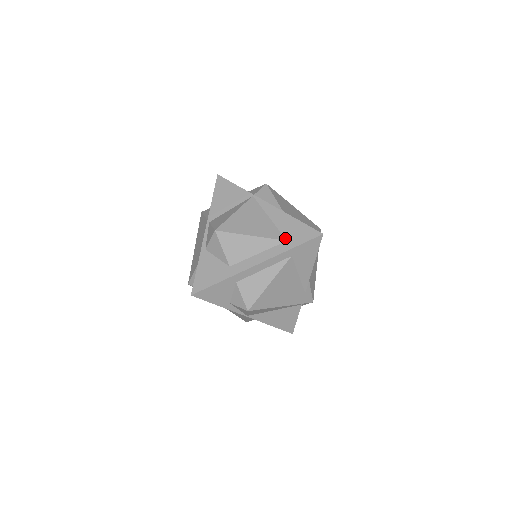
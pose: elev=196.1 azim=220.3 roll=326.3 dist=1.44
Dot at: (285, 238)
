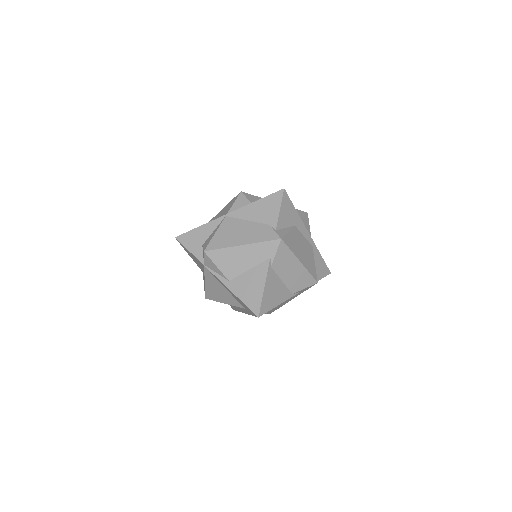
Dot at: (243, 307)
